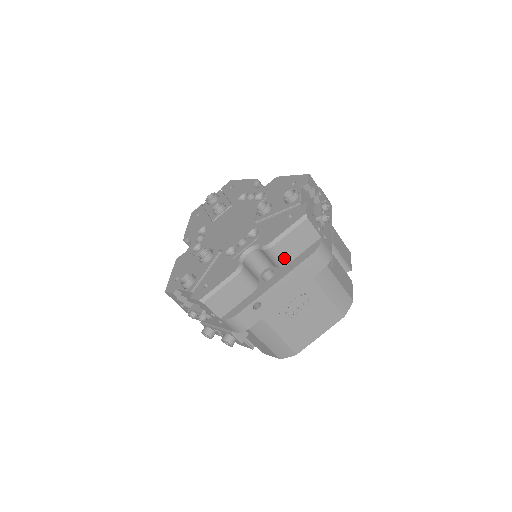
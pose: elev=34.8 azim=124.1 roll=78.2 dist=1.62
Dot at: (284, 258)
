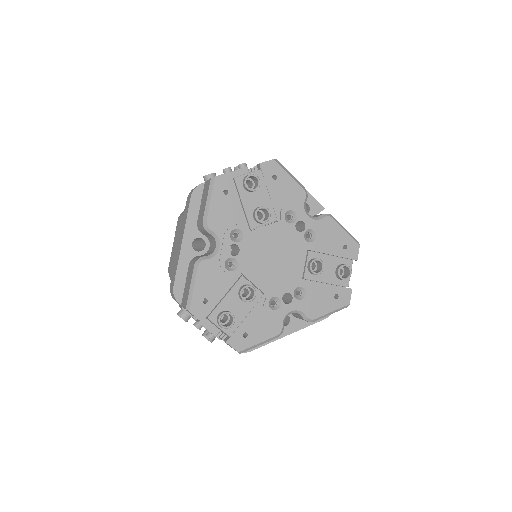
Dot at: occluded
